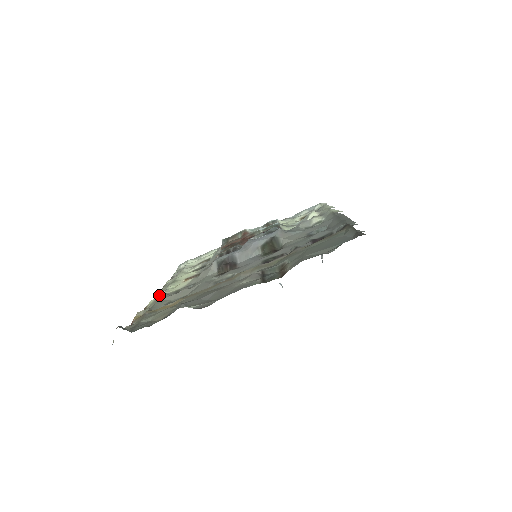
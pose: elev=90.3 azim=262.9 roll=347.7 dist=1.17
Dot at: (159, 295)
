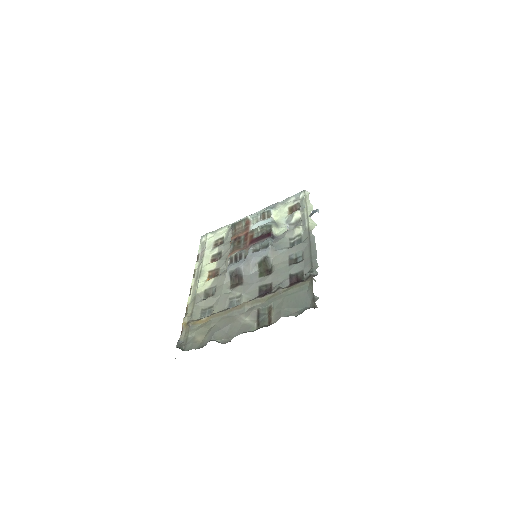
Dot at: (193, 290)
